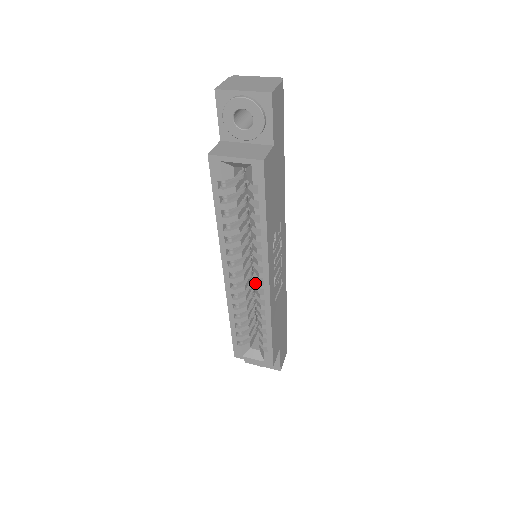
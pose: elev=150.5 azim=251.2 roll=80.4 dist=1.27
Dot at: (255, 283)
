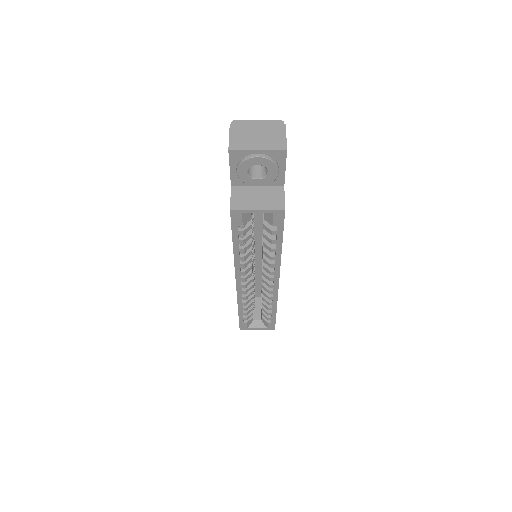
Dot at: occluded
